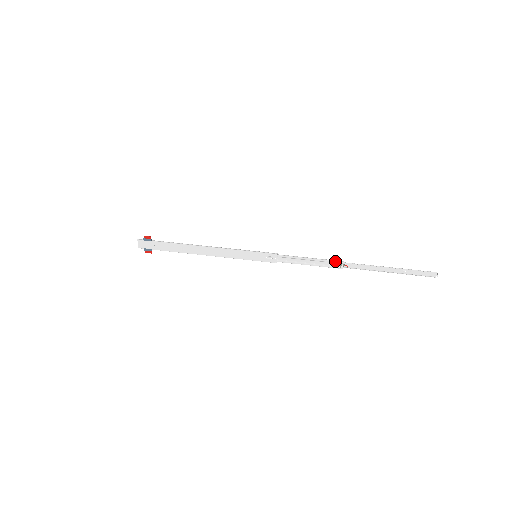
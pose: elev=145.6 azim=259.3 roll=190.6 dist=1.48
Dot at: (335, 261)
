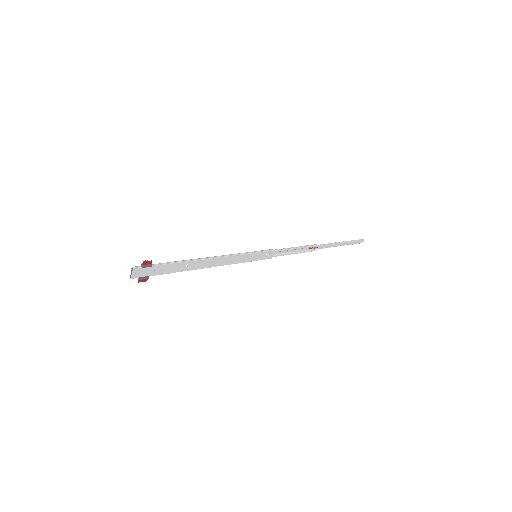
Dot at: (313, 246)
